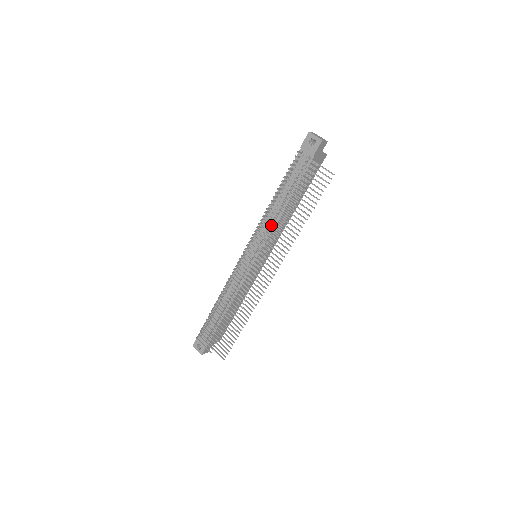
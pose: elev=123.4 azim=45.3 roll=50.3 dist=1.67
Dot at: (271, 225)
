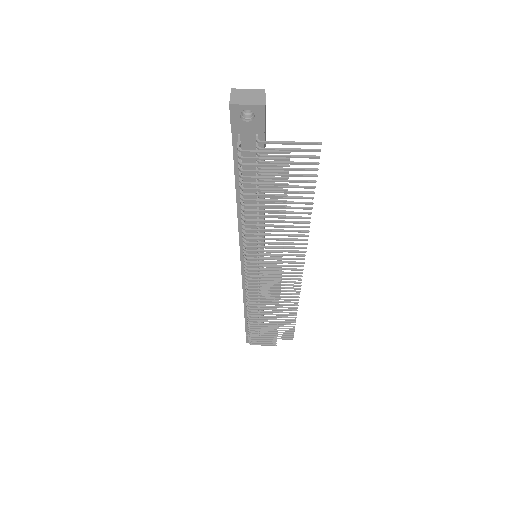
Dot at: occluded
